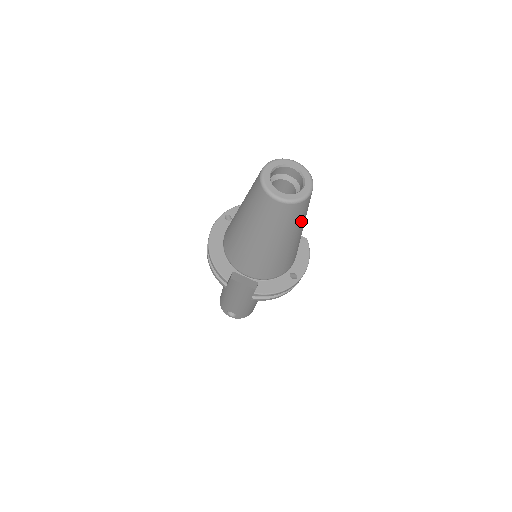
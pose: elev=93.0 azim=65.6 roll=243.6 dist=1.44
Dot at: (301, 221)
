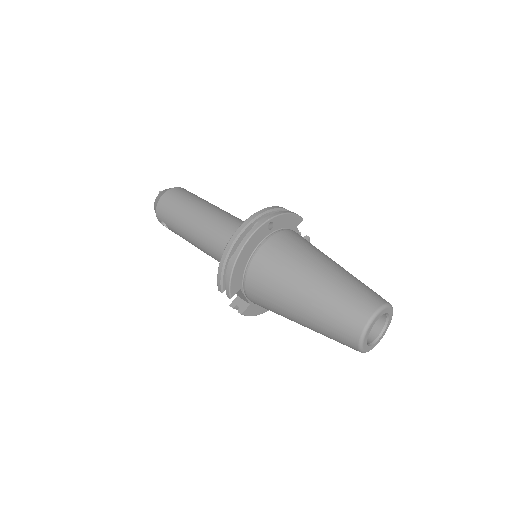
Dot at: occluded
